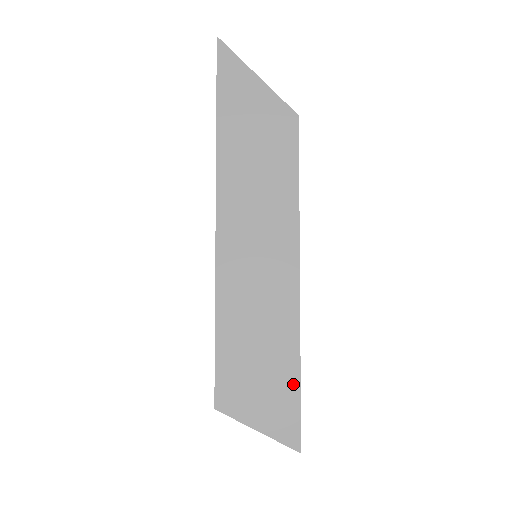
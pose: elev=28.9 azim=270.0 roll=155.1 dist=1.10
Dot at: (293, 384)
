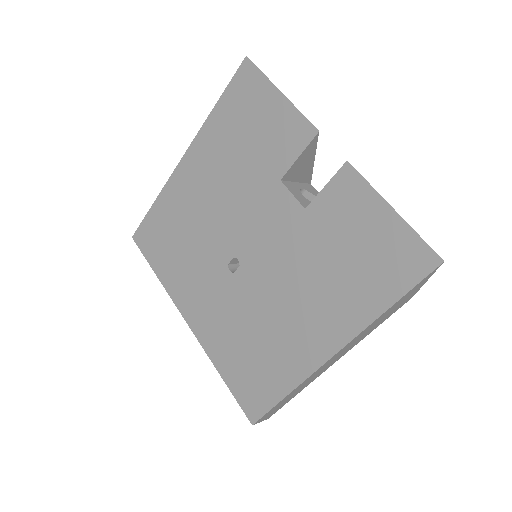
Dot at: occluded
